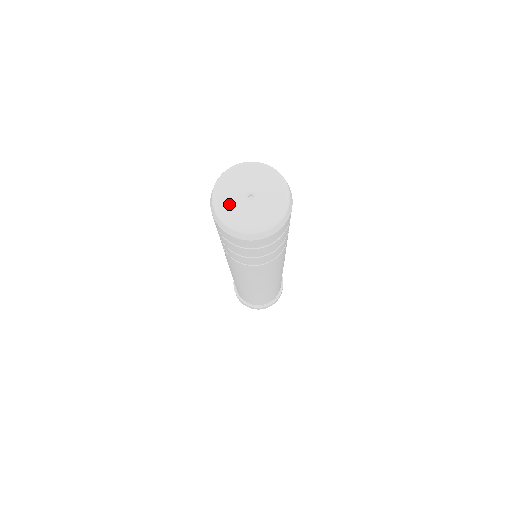
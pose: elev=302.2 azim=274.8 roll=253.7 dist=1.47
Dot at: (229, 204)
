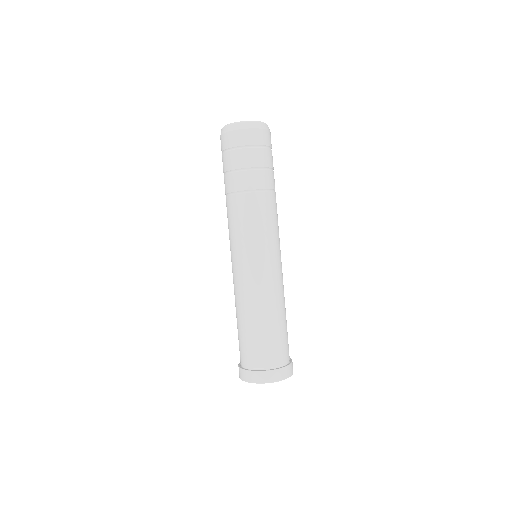
Dot at: occluded
